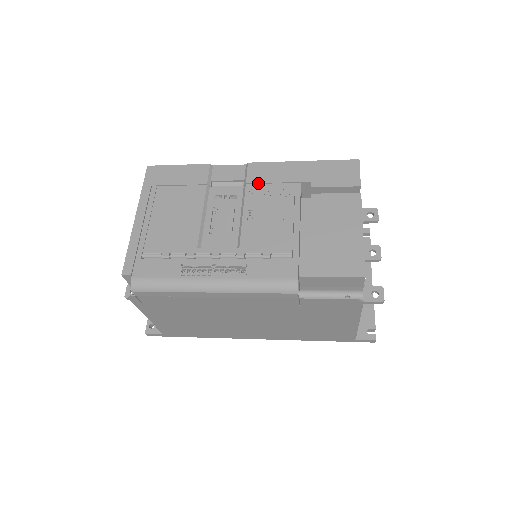
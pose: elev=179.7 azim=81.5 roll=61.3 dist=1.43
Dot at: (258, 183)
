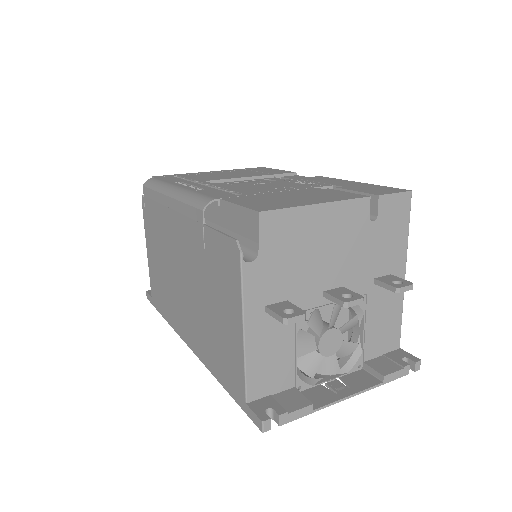
Dot at: (305, 180)
